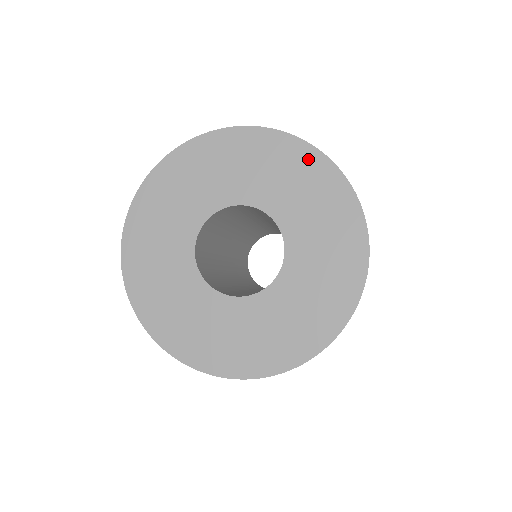
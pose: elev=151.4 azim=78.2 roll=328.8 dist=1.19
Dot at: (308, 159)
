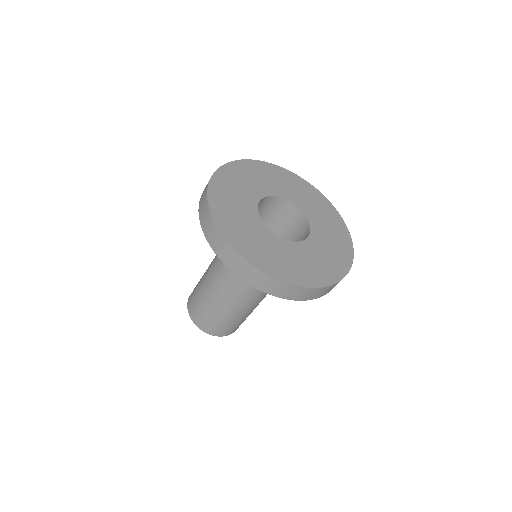
Dot at: (281, 172)
